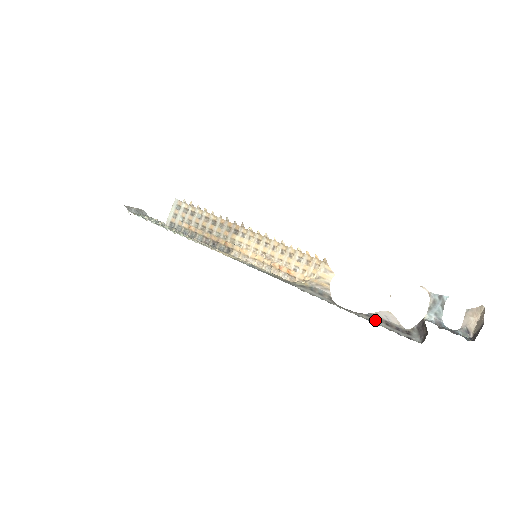
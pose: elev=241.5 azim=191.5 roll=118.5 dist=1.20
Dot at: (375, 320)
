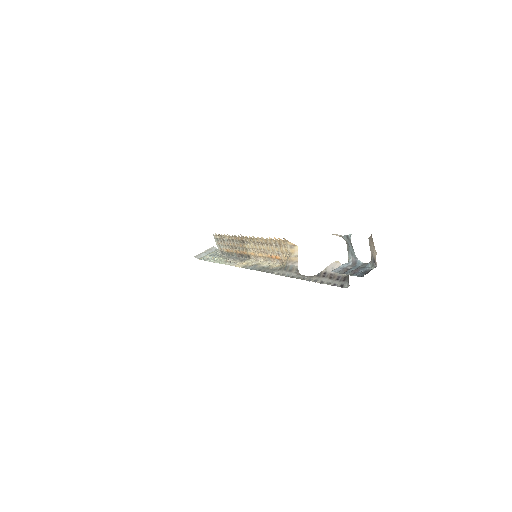
Dot at: (321, 278)
